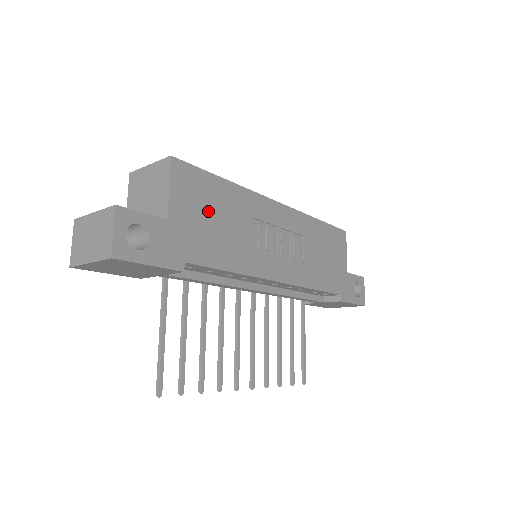
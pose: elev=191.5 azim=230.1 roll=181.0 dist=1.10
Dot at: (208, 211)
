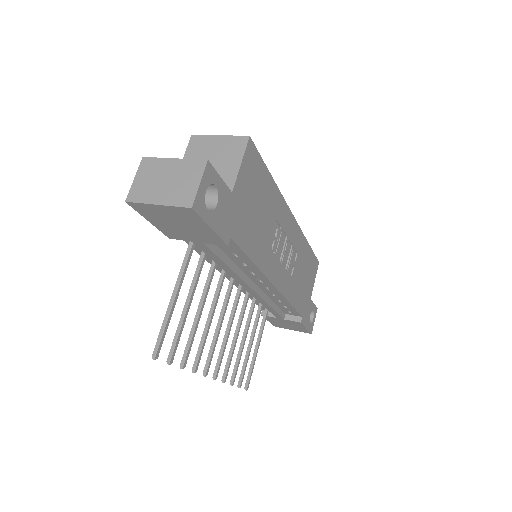
Dot at: (255, 199)
